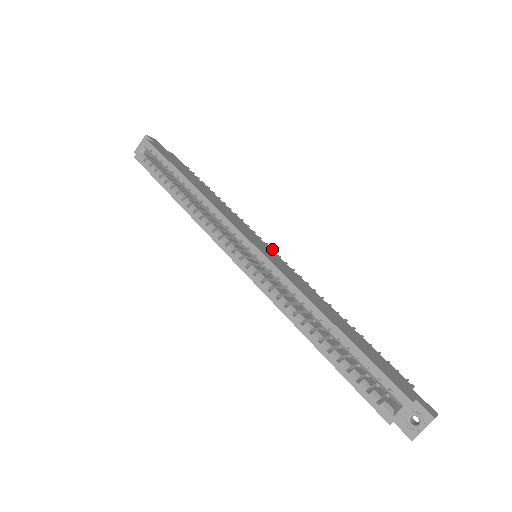
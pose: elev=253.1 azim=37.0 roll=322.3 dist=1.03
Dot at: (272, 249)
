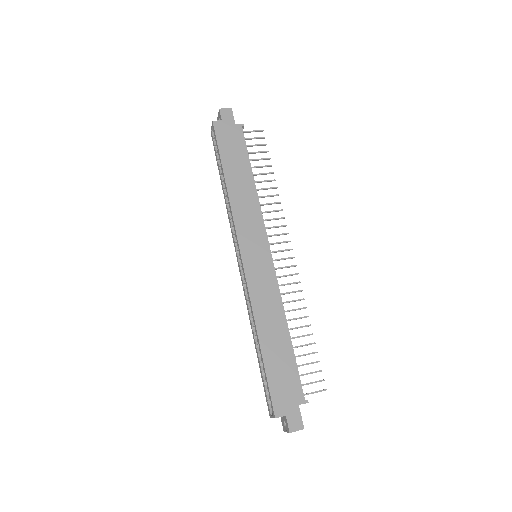
Dot at: (286, 241)
